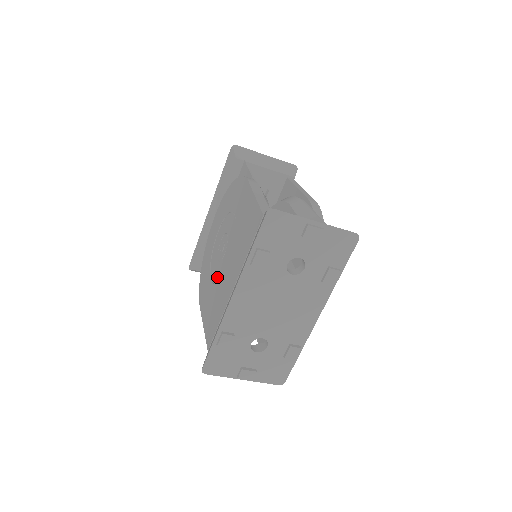
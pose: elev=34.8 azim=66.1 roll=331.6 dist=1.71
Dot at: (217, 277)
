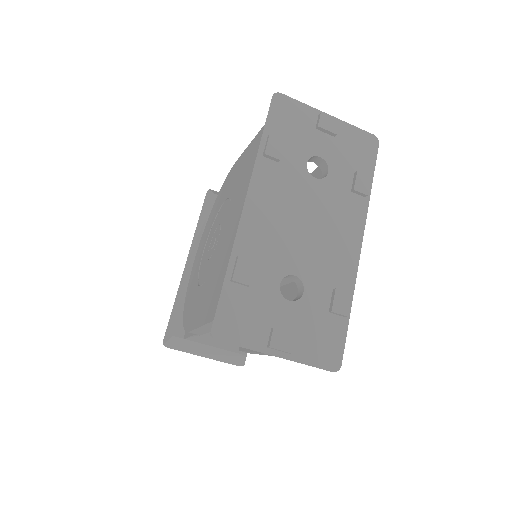
Dot at: (212, 264)
